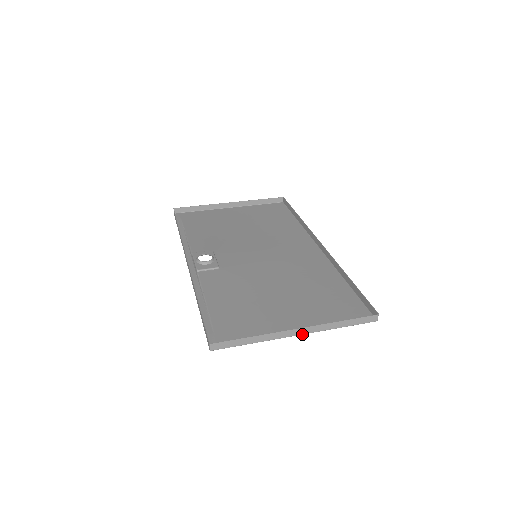
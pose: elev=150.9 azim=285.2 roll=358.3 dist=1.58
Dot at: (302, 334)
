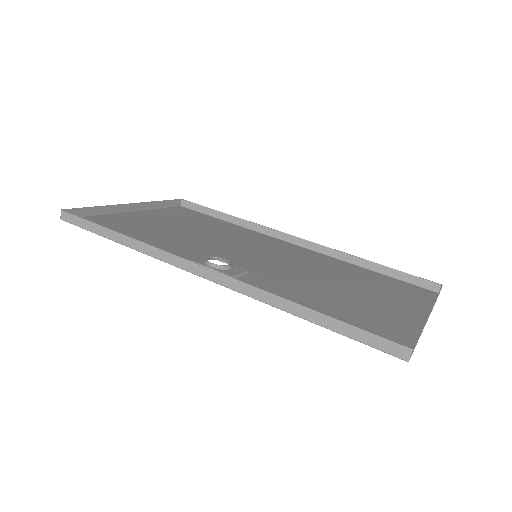
Dot at: occluded
